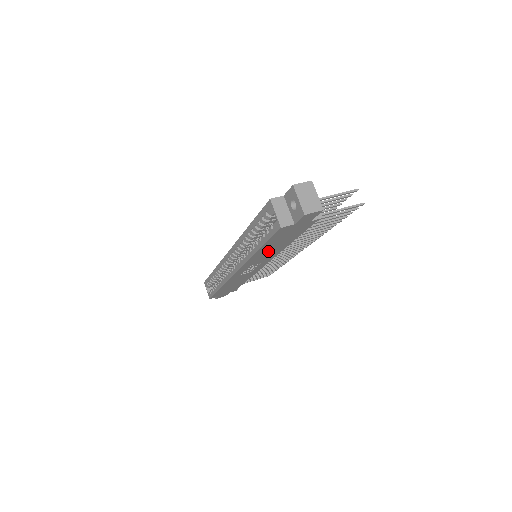
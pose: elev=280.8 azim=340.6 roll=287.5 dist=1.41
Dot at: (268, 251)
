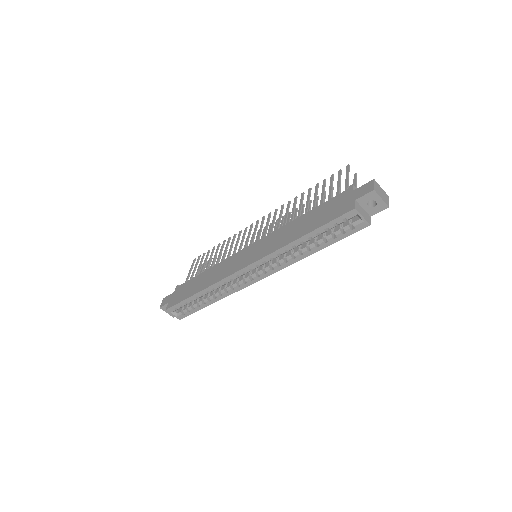
Dot at: occluded
